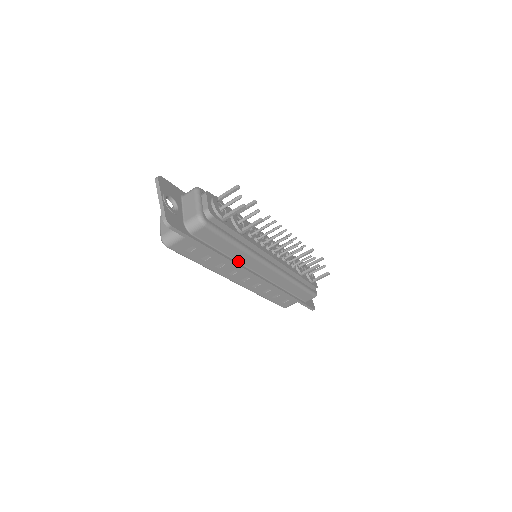
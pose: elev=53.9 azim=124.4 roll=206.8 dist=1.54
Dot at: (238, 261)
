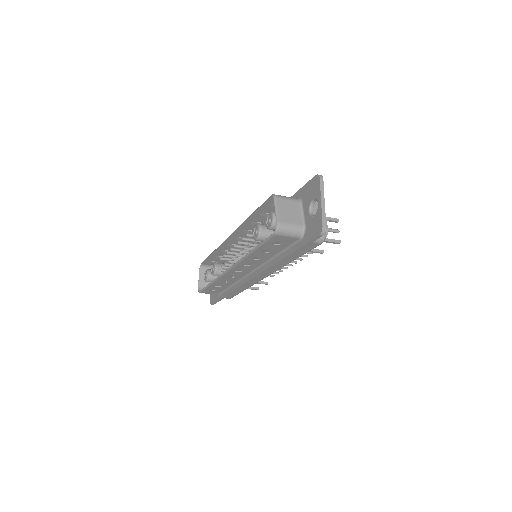
Dot at: occluded
